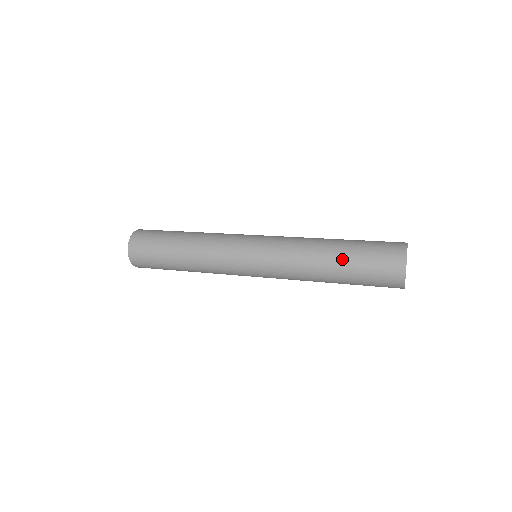
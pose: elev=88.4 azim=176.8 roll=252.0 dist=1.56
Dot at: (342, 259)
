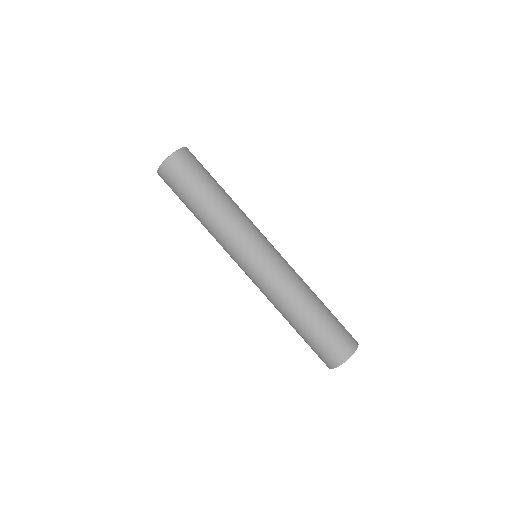
Dot at: (306, 326)
